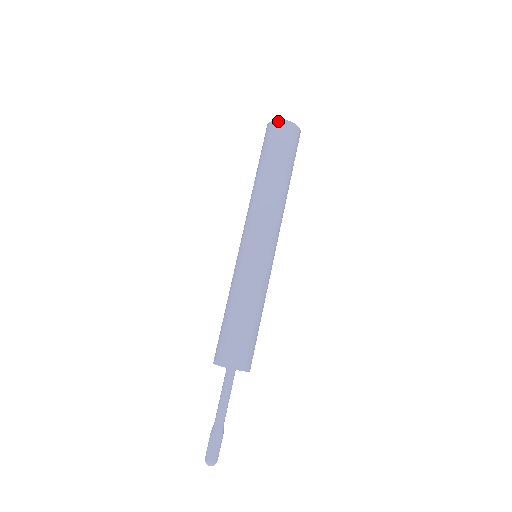
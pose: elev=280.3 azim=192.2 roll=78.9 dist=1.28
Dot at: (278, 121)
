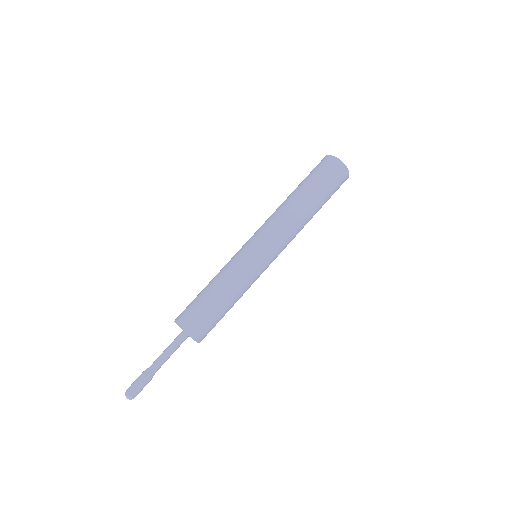
Dot at: (339, 161)
